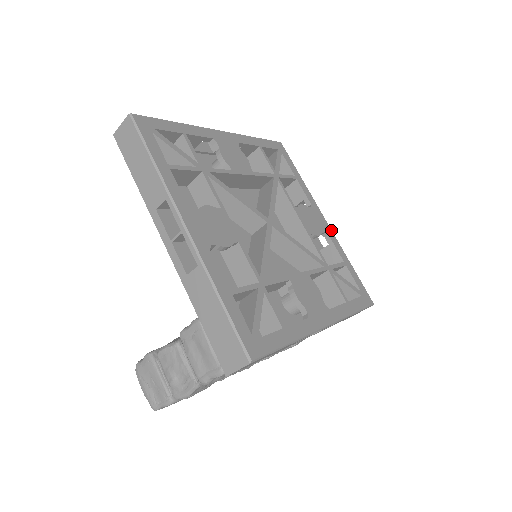
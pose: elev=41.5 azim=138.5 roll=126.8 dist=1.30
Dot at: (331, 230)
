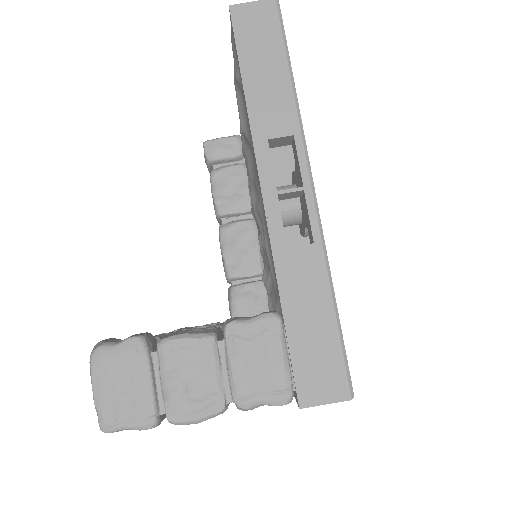
Dot at: occluded
